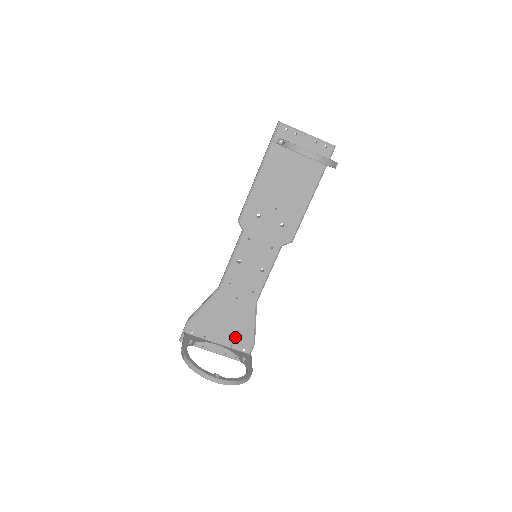
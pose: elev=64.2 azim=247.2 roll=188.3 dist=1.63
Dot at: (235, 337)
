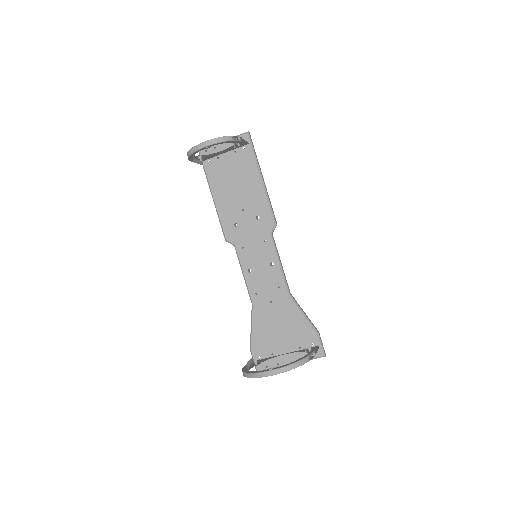
Dot at: (296, 337)
